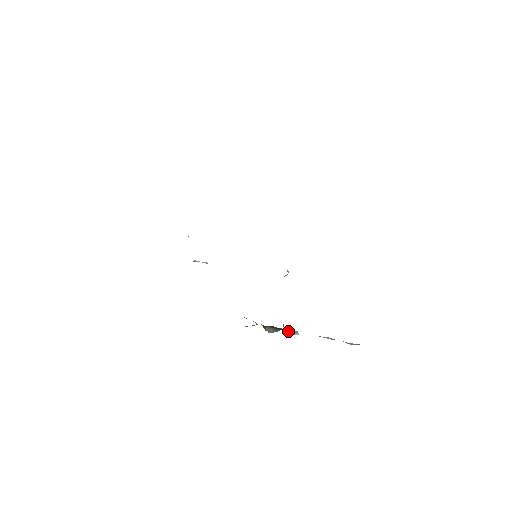
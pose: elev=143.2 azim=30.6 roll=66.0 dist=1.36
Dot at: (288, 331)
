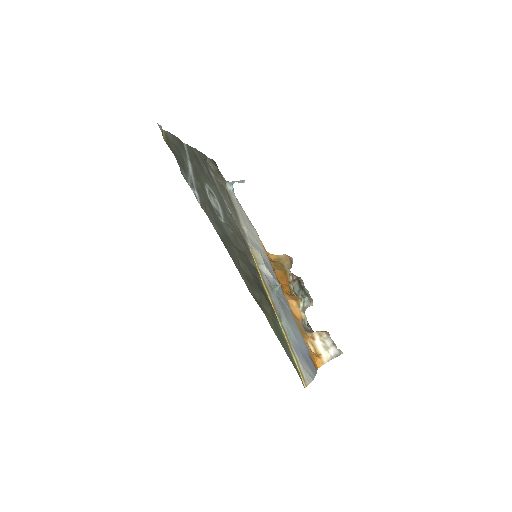
Dot at: (304, 303)
